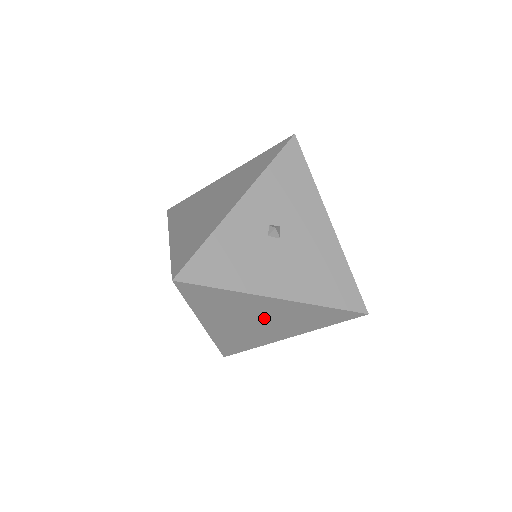
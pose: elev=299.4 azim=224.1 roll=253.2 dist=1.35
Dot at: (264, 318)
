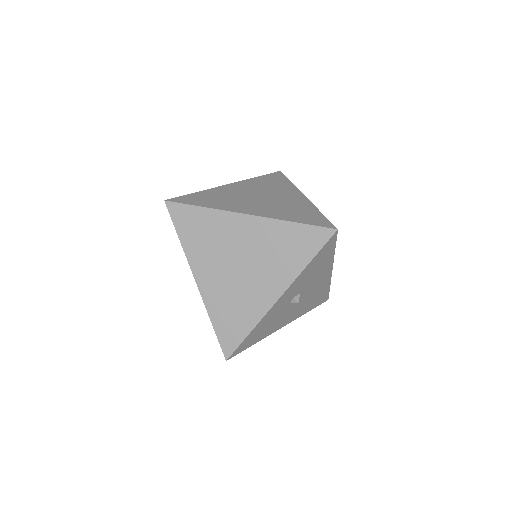
Dot at: occluded
